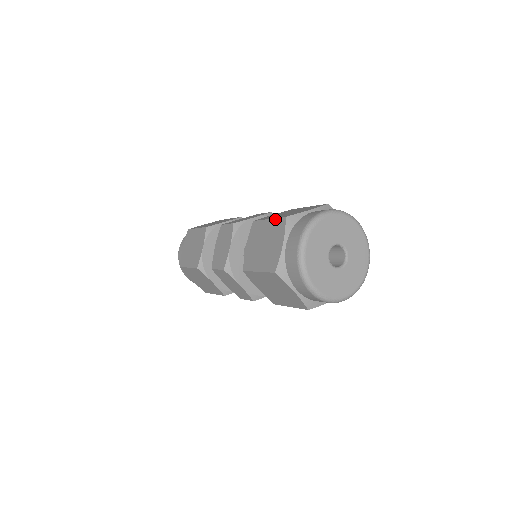
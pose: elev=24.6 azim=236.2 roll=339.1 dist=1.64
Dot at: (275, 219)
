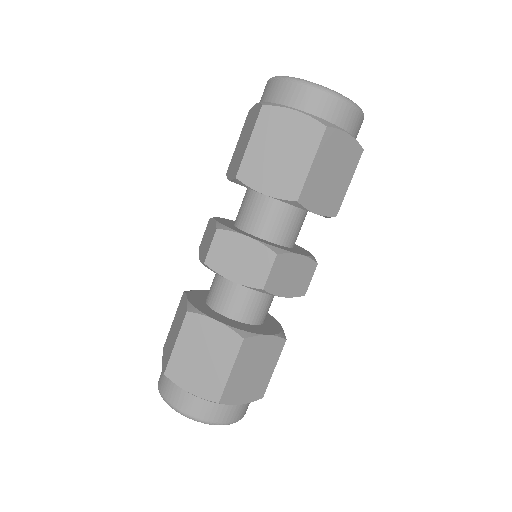
Dot at: (242, 129)
